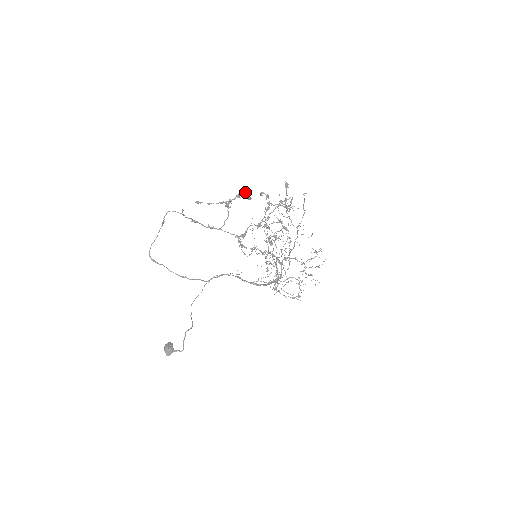
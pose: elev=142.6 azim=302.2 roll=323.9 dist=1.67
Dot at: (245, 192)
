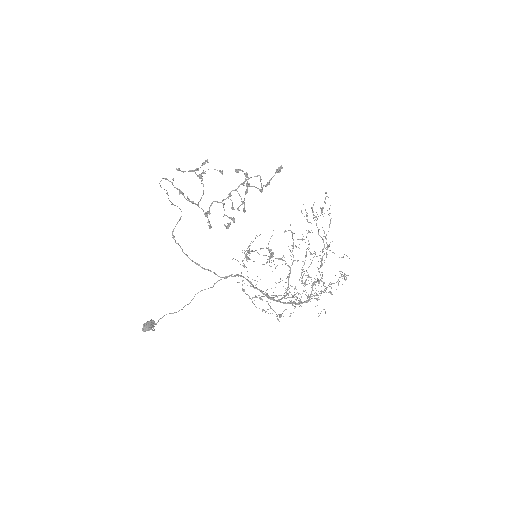
Dot at: (207, 160)
